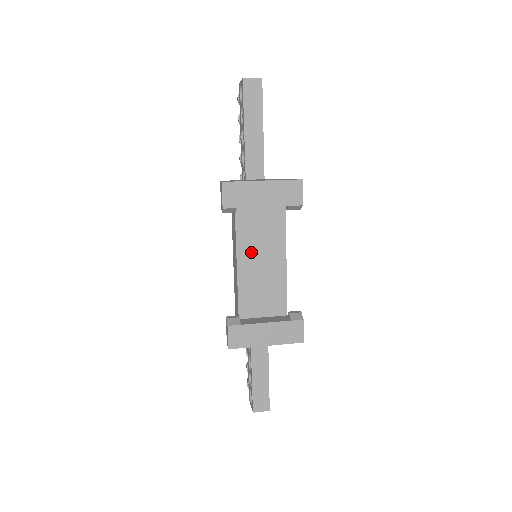
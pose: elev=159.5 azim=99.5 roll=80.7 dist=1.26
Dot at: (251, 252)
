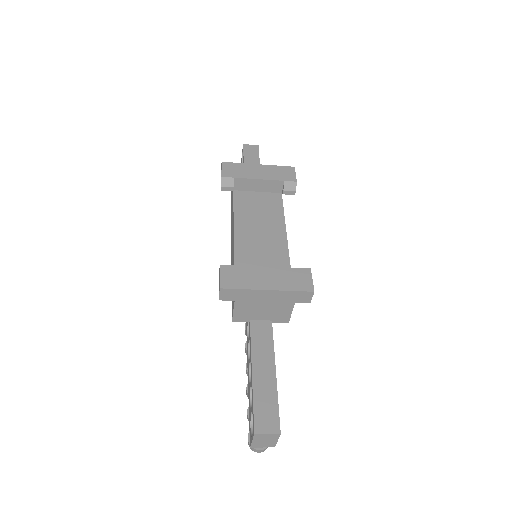
Dot at: (249, 222)
